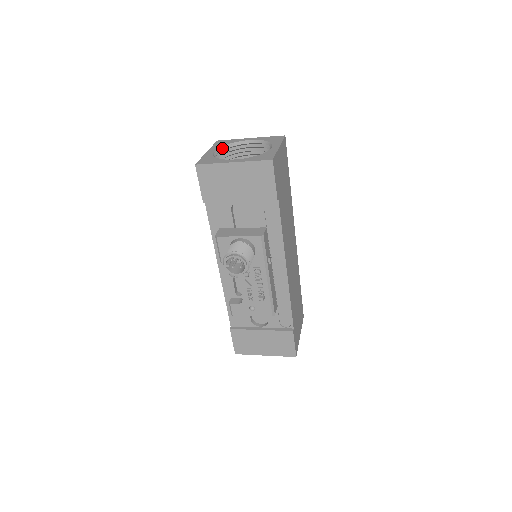
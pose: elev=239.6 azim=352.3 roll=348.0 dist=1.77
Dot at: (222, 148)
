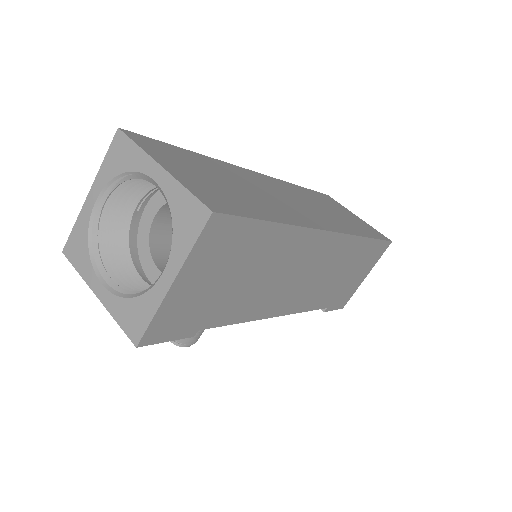
Dot at: (113, 183)
